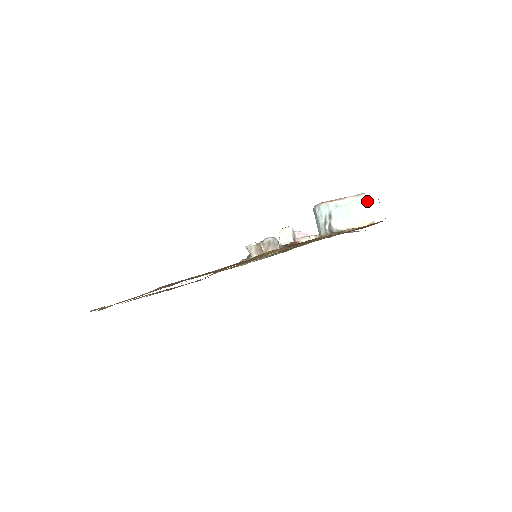
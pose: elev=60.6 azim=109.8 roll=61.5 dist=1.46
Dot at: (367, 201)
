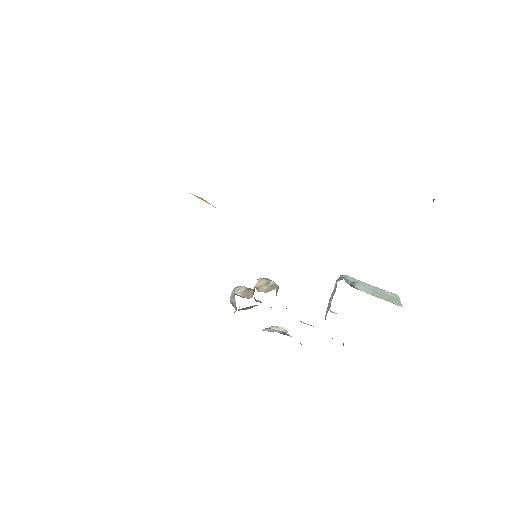
Dot at: (399, 298)
